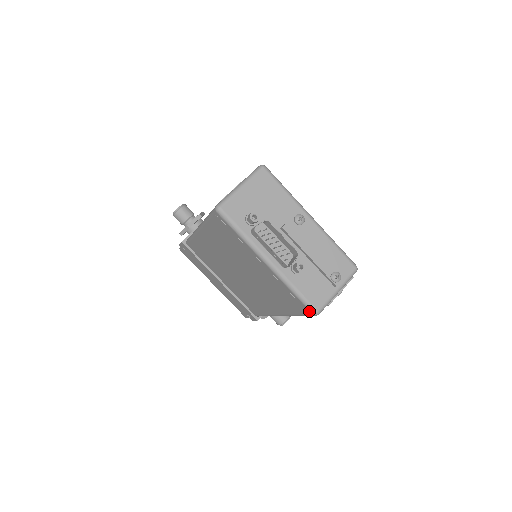
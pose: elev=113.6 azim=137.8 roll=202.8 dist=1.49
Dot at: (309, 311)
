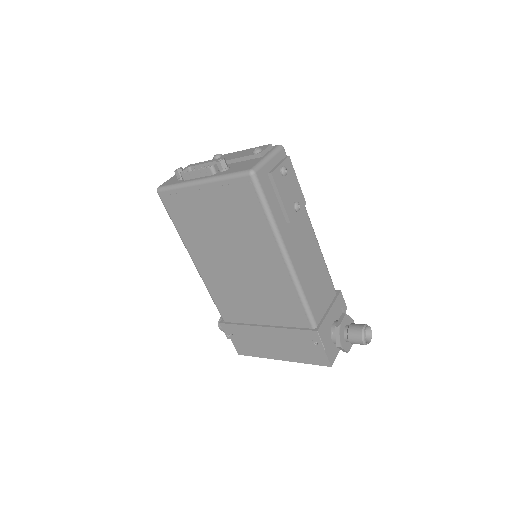
Dot at: (247, 178)
